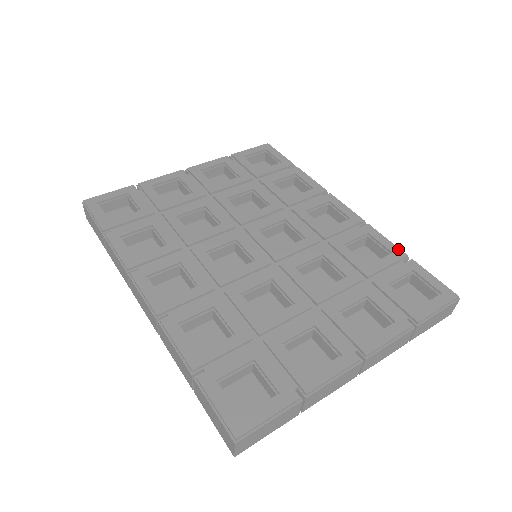
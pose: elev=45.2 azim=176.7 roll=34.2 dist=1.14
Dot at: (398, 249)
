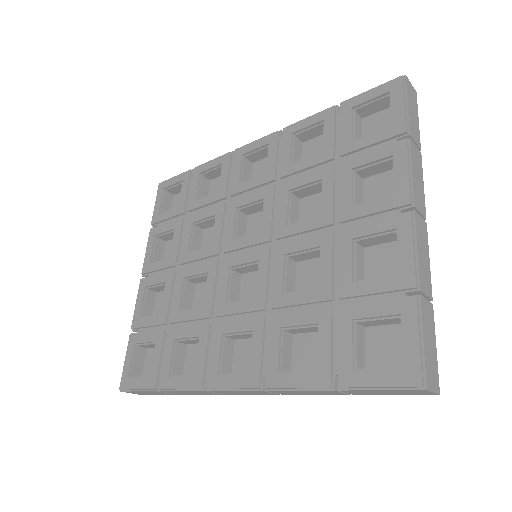
Dot at: (323, 112)
